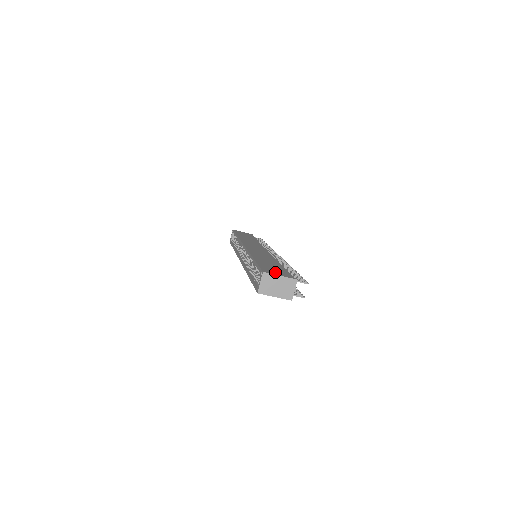
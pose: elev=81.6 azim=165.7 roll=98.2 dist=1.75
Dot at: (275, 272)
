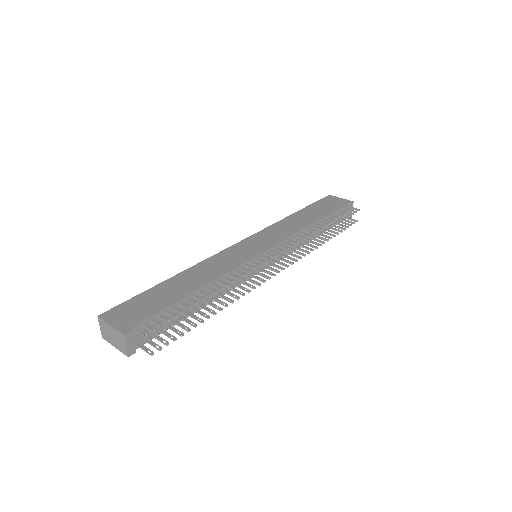
Dot at: (121, 316)
